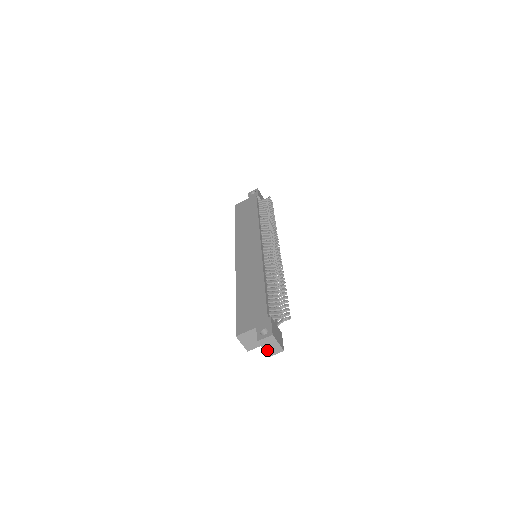
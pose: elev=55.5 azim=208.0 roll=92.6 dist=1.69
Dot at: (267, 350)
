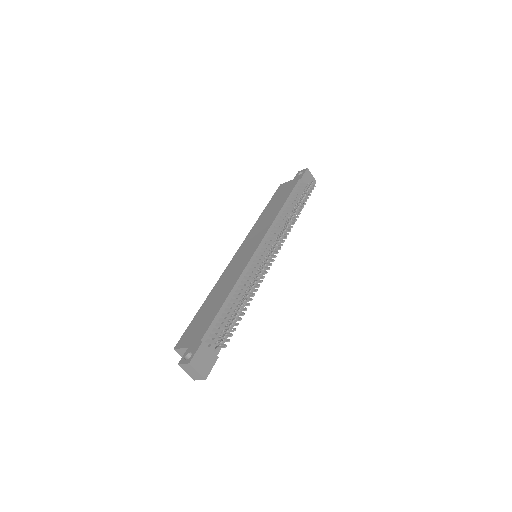
Dot at: (190, 374)
